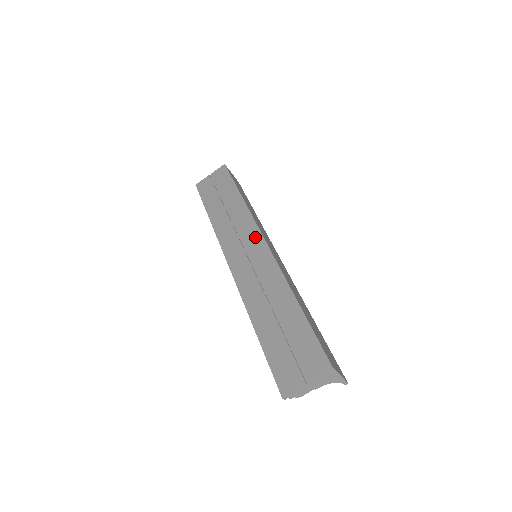
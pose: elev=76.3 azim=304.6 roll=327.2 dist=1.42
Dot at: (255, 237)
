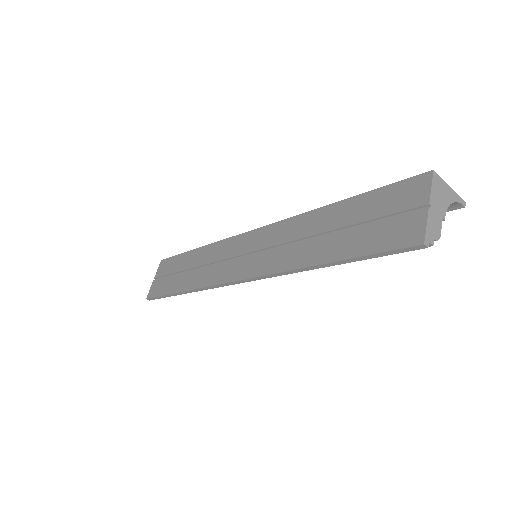
Dot at: (240, 241)
